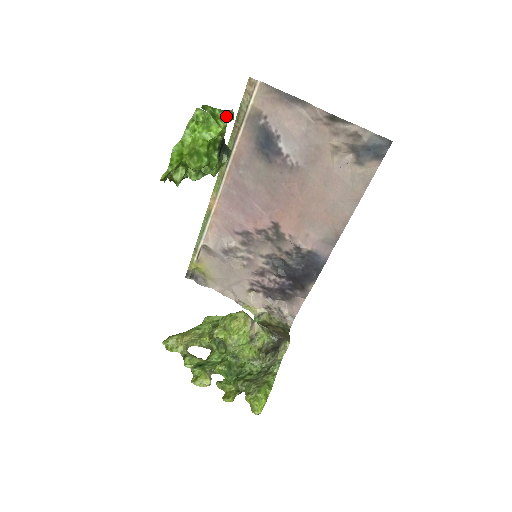
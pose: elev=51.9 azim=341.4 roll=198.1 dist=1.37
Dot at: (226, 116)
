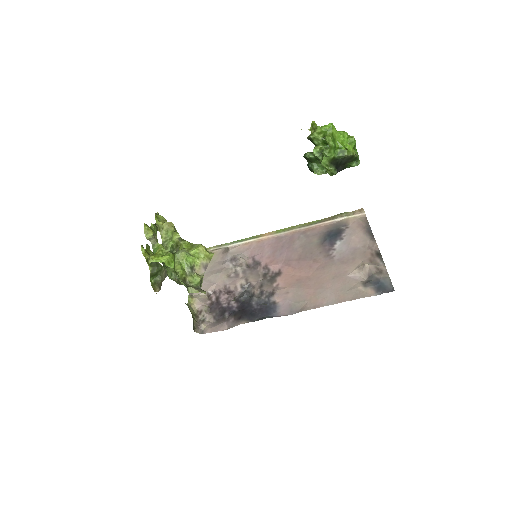
Dot at: (357, 156)
